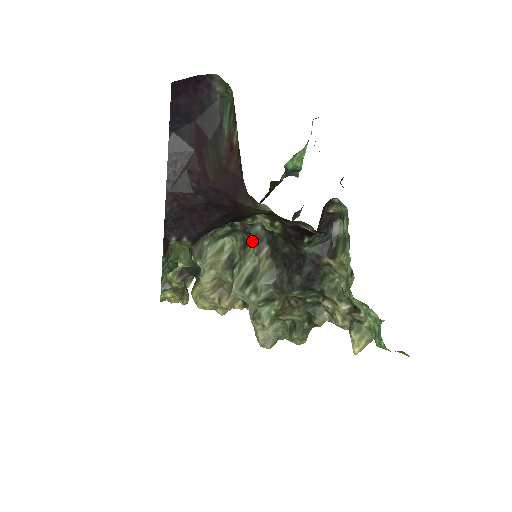
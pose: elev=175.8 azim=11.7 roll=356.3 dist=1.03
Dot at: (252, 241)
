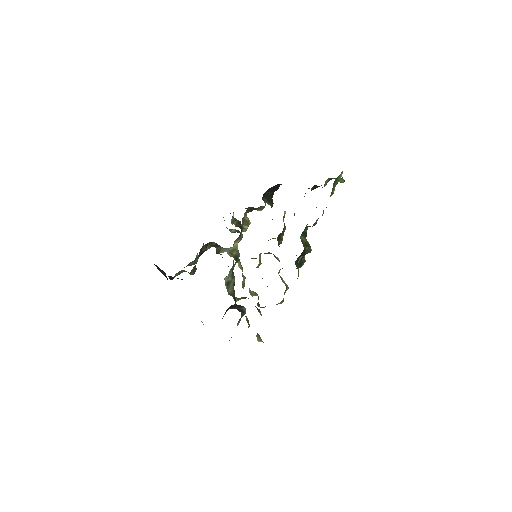
Dot at: (233, 269)
